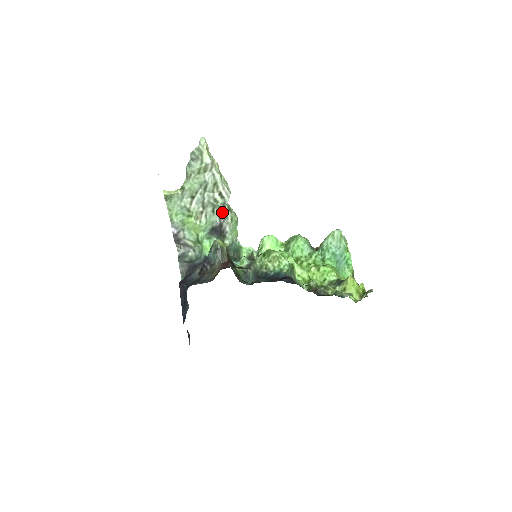
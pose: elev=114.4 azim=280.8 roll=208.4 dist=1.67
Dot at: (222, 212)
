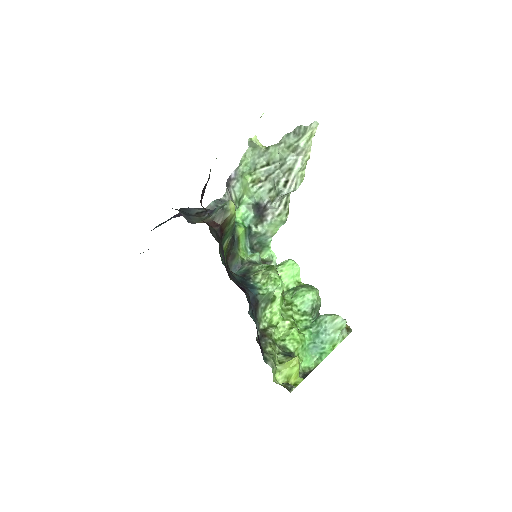
Dot at: (275, 198)
